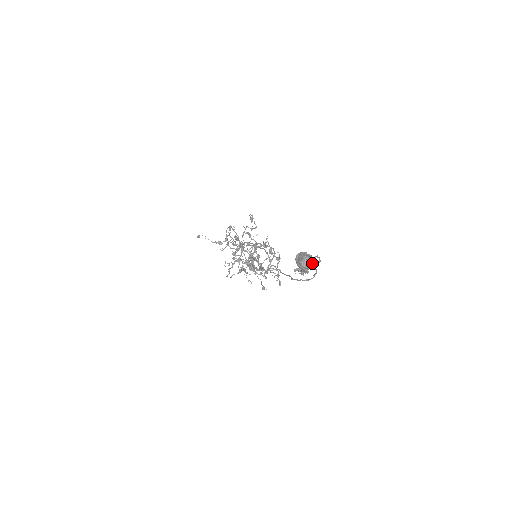
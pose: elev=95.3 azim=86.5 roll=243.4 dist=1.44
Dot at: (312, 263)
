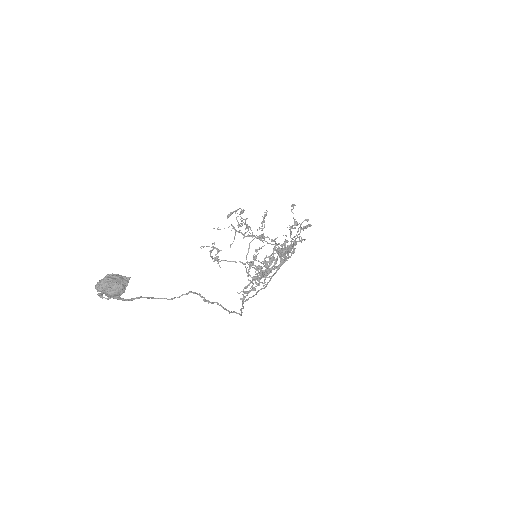
Dot at: (117, 293)
